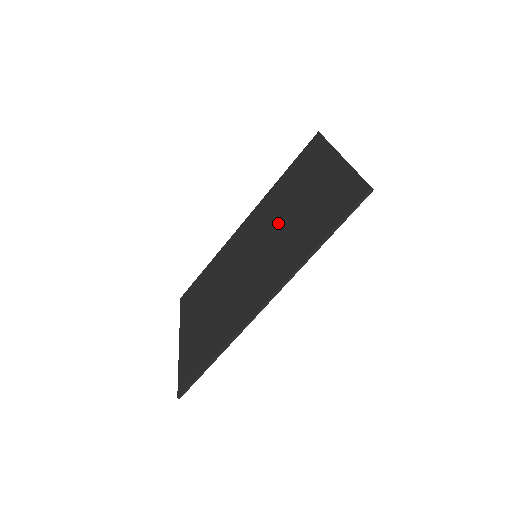
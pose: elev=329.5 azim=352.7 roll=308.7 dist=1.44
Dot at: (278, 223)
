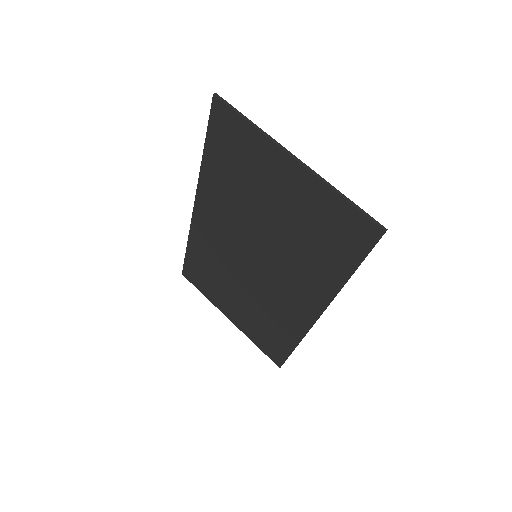
Dot at: (260, 229)
